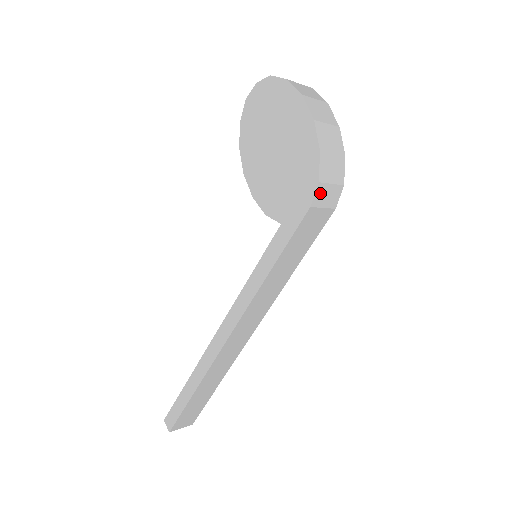
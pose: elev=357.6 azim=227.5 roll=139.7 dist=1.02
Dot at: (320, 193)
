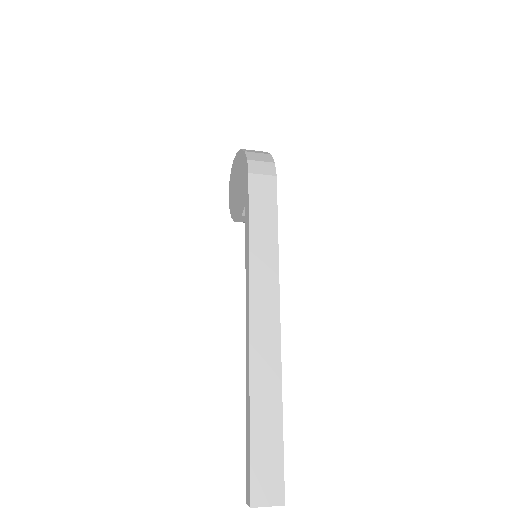
Dot at: (253, 166)
